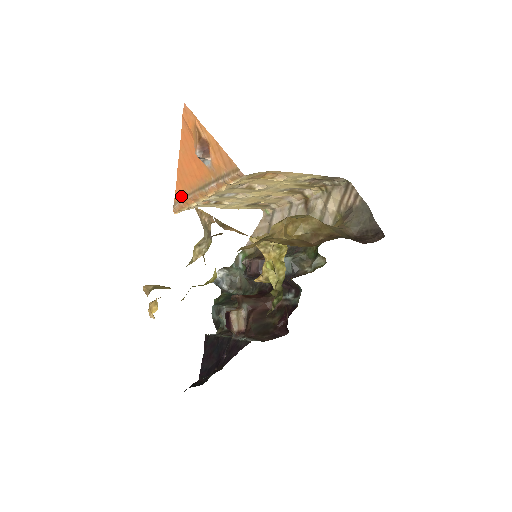
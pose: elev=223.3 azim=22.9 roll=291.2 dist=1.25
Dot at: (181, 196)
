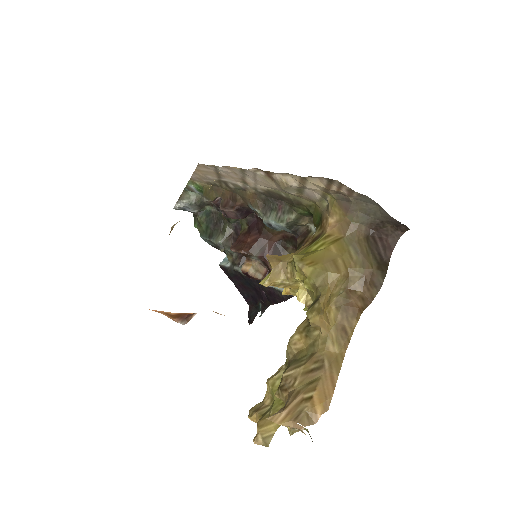
Dot at: occluded
